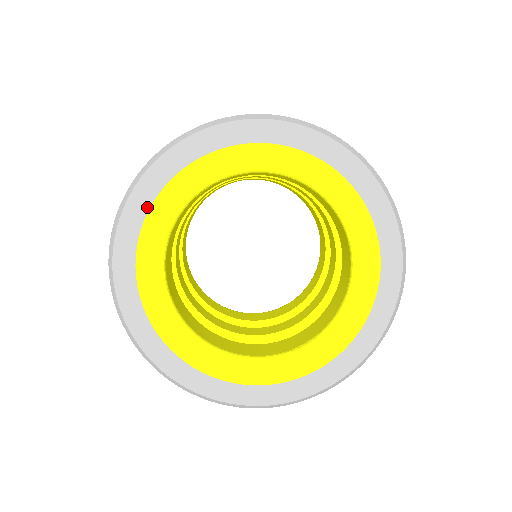
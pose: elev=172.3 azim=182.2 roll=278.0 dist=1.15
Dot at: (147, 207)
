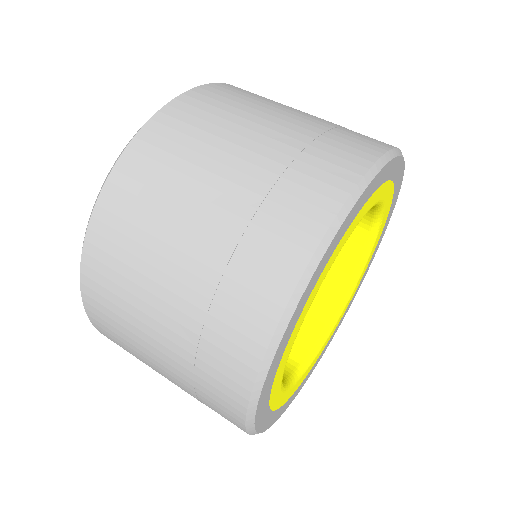
Dot at: (323, 268)
